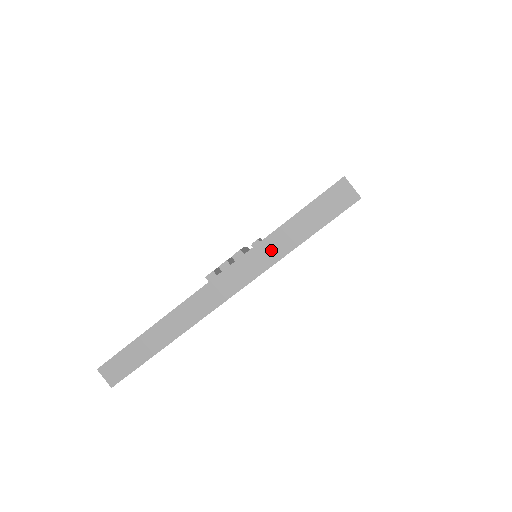
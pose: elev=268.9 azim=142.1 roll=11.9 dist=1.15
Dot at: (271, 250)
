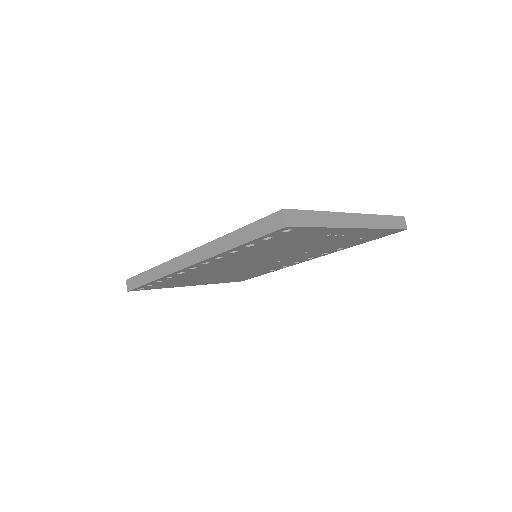
Dot at: (378, 221)
